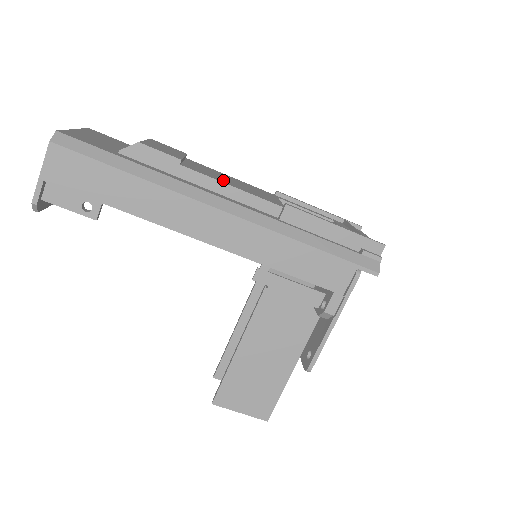
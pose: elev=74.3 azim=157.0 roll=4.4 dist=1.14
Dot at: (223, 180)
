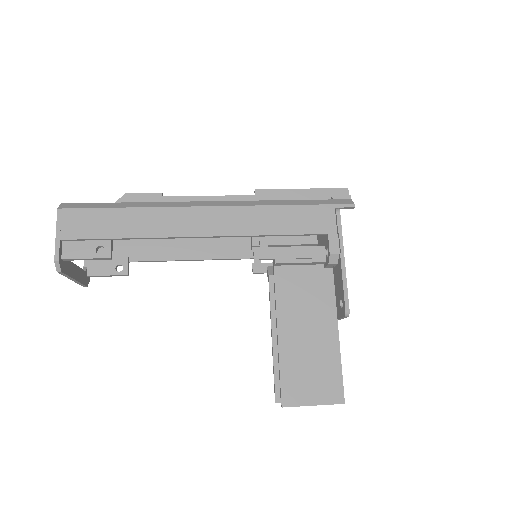
Dot at: occluded
